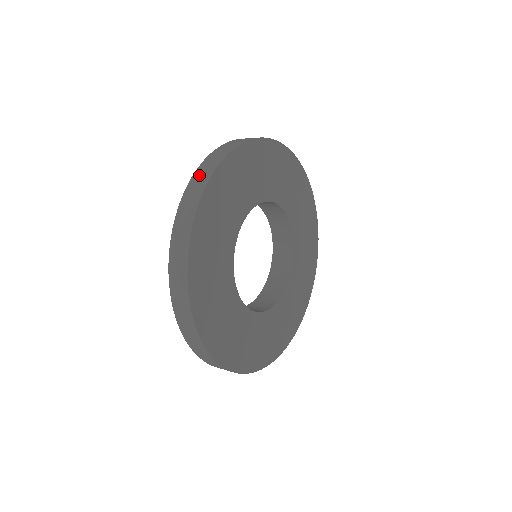
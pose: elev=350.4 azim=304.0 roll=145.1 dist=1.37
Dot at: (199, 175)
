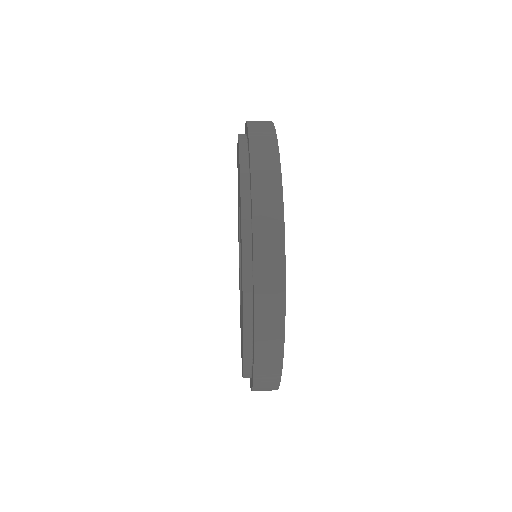
Dot at: (265, 346)
